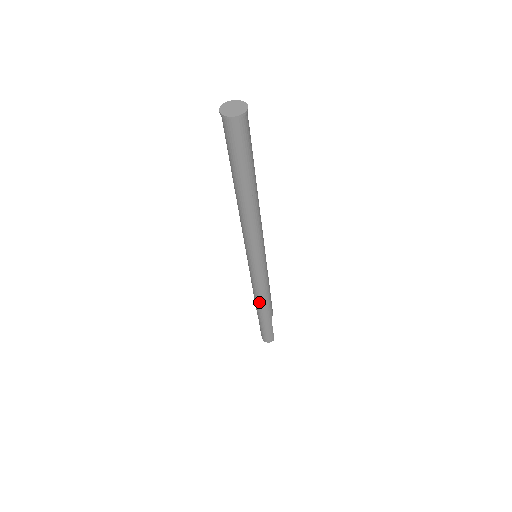
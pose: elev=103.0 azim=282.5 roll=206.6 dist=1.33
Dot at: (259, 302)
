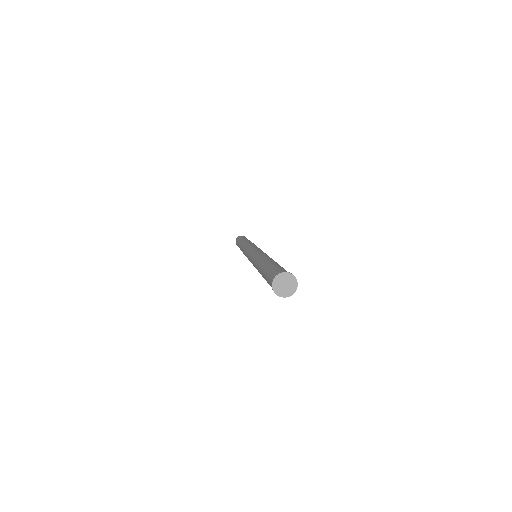
Dot at: (242, 251)
